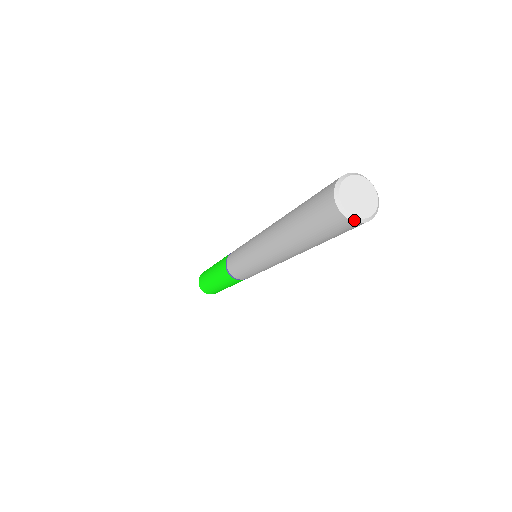
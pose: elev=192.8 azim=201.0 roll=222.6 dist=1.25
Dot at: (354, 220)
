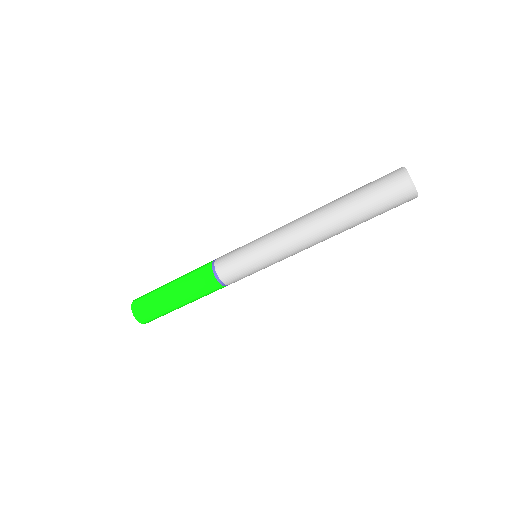
Dot at: (407, 174)
